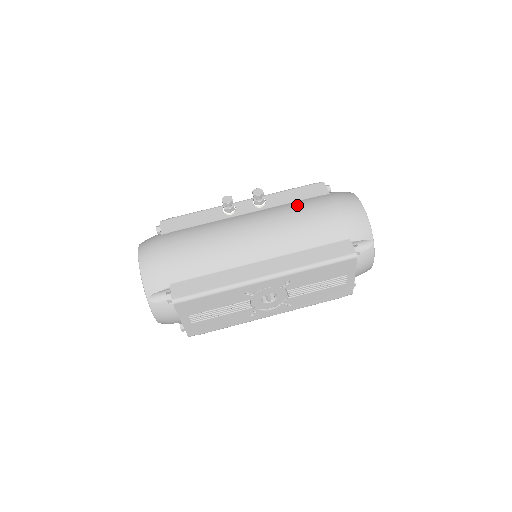
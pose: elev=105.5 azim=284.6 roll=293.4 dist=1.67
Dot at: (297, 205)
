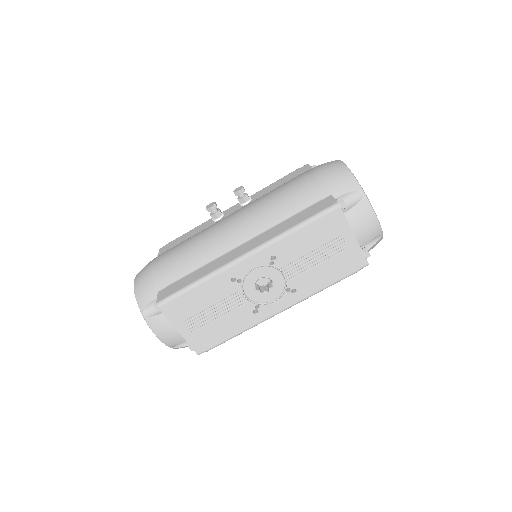
Dot at: (277, 187)
